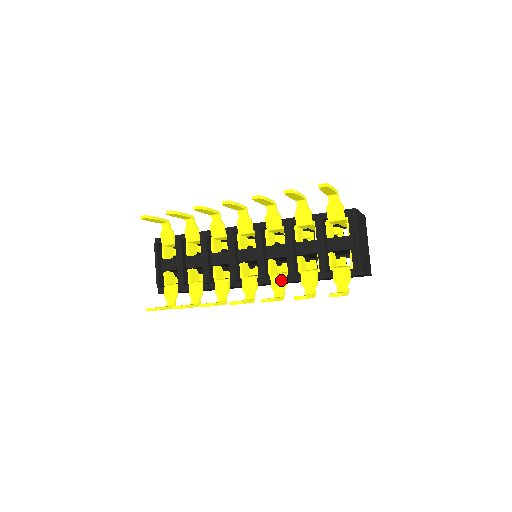
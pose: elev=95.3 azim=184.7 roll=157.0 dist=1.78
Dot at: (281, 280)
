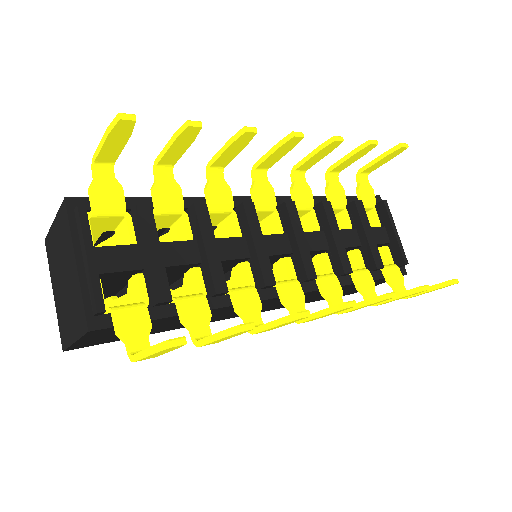
Dot at: (334, 283)
